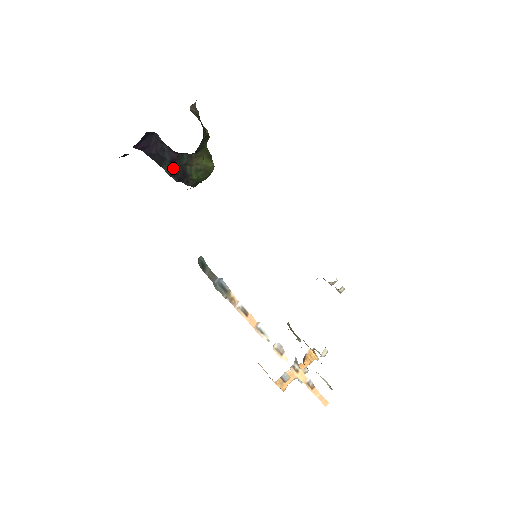
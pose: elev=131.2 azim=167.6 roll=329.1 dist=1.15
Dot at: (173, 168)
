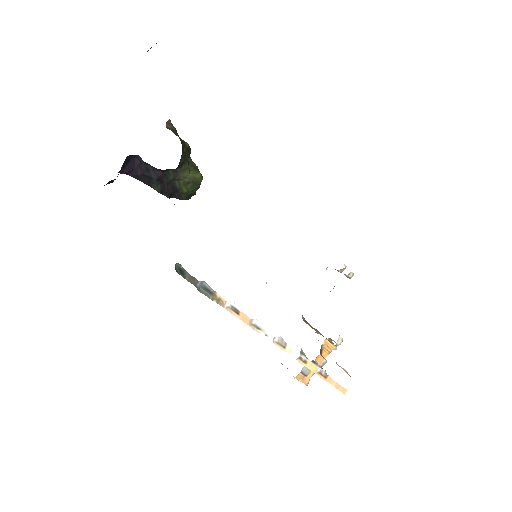
Dot at: (162, 186)
